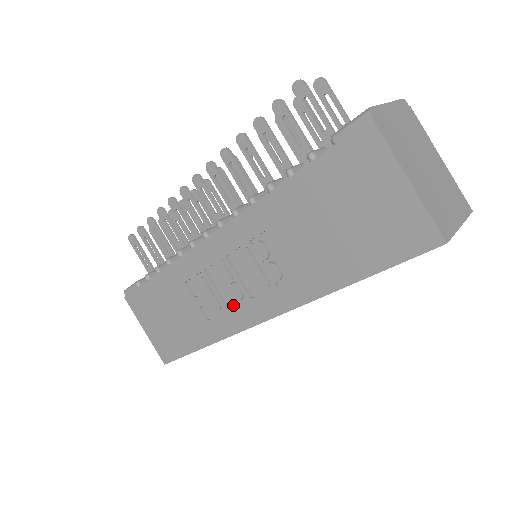
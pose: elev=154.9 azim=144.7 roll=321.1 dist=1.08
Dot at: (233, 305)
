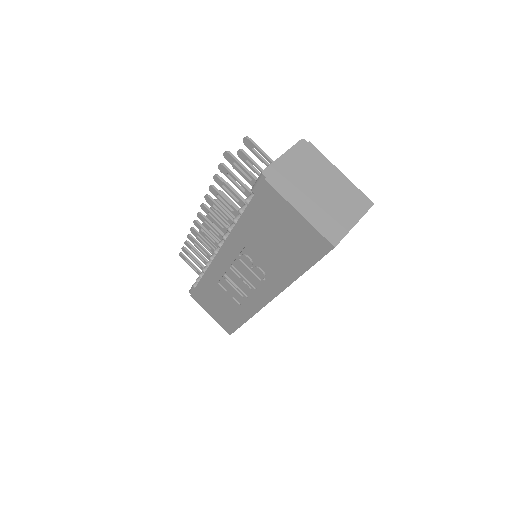
Dot at: (249, 294)
